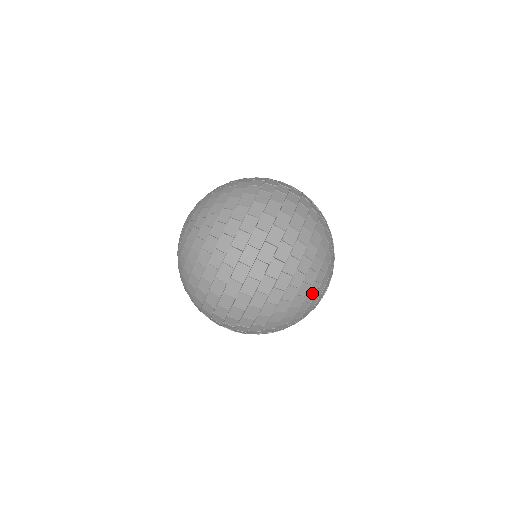
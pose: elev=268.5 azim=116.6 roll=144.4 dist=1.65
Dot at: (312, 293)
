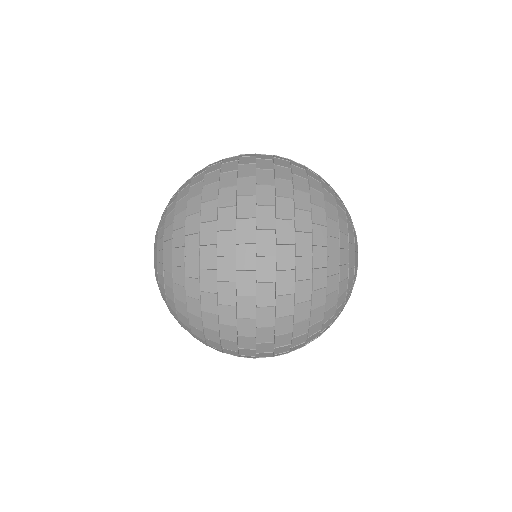
Dot at: (344, 250)
